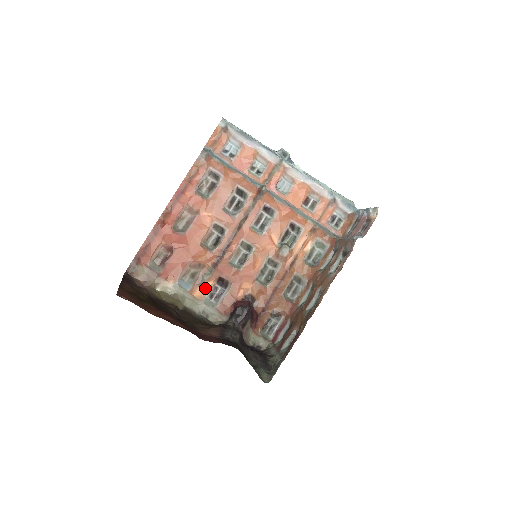
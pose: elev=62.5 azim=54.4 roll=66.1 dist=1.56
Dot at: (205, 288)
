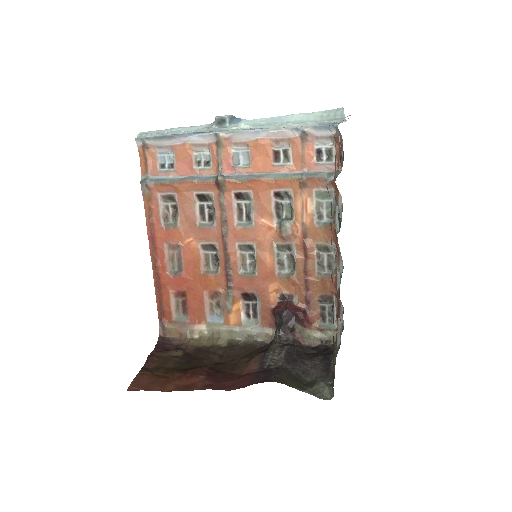
Dot at: (236, 312)
